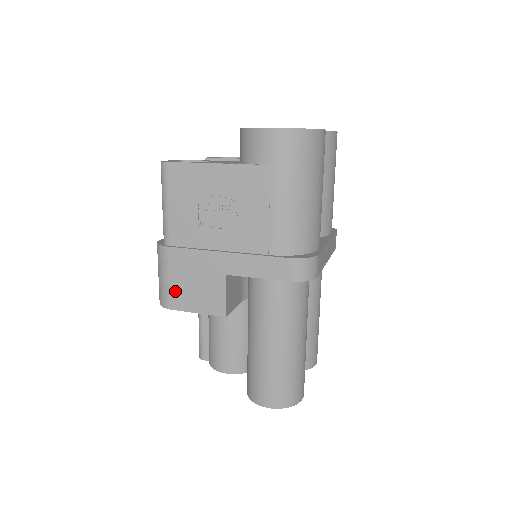
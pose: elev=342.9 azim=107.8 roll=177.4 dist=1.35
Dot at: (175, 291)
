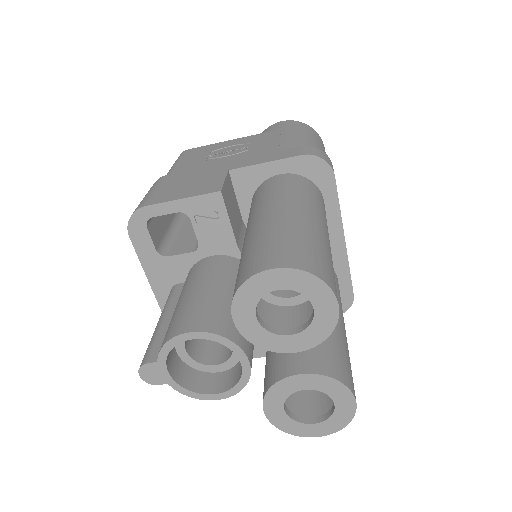
Dot at: (159, 194)
